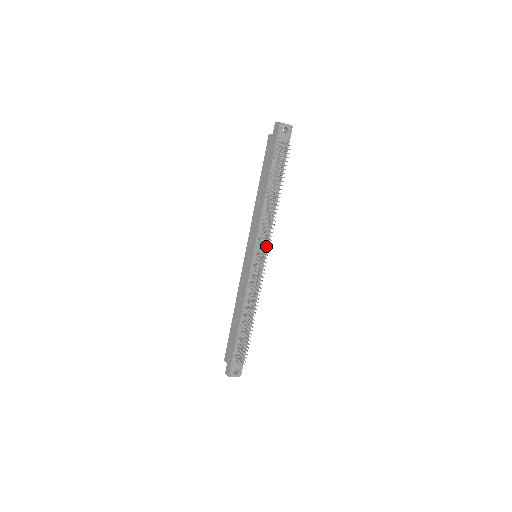
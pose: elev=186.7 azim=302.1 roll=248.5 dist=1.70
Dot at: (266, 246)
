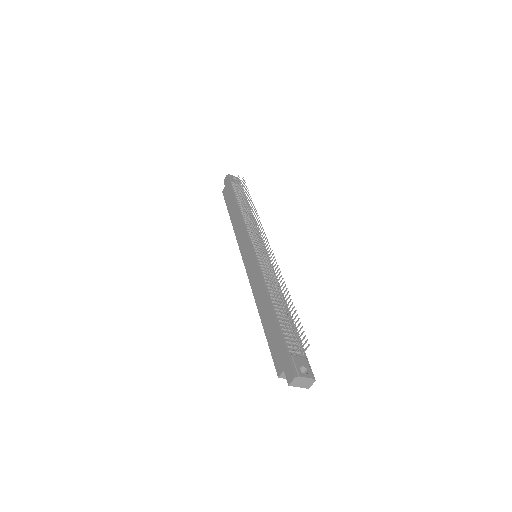
Dot at: (261, 237)
